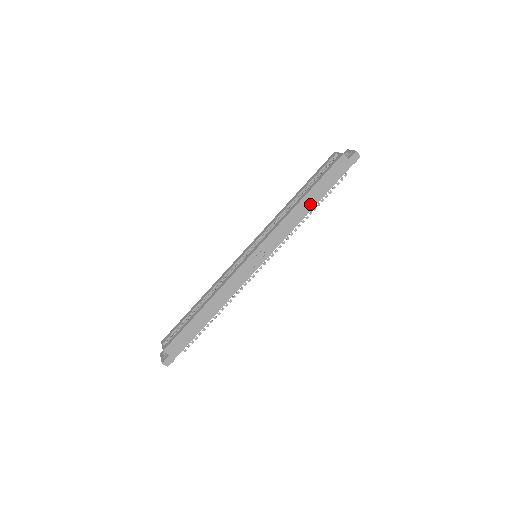
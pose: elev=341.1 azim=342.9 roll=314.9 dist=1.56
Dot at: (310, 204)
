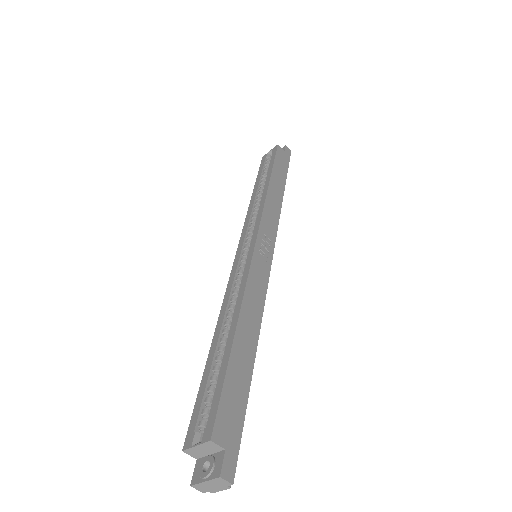
Dot at: (279, 188)
